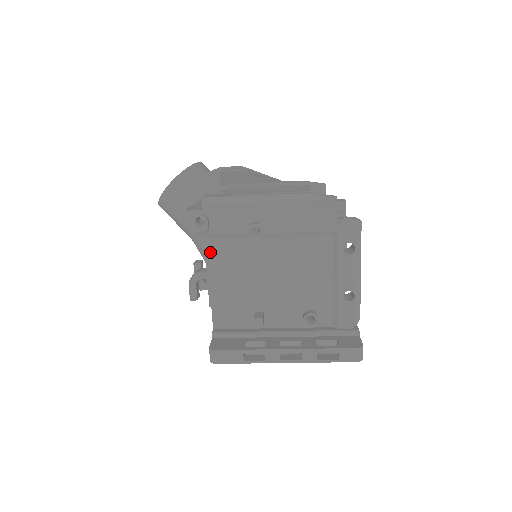
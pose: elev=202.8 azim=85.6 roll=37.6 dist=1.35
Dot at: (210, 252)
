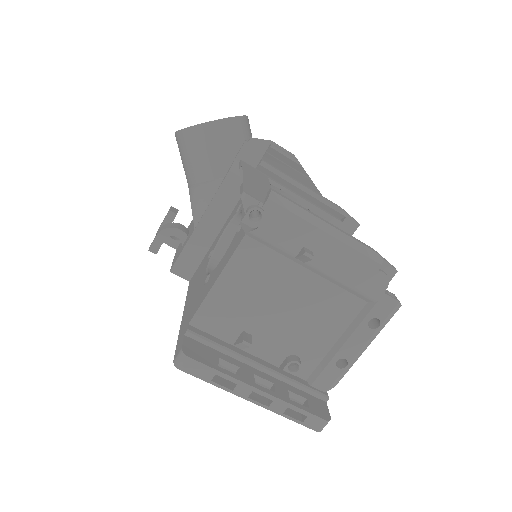
Dot at: (240, 249)
